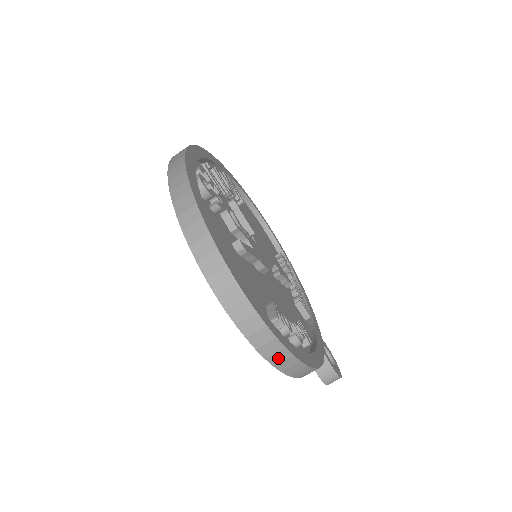
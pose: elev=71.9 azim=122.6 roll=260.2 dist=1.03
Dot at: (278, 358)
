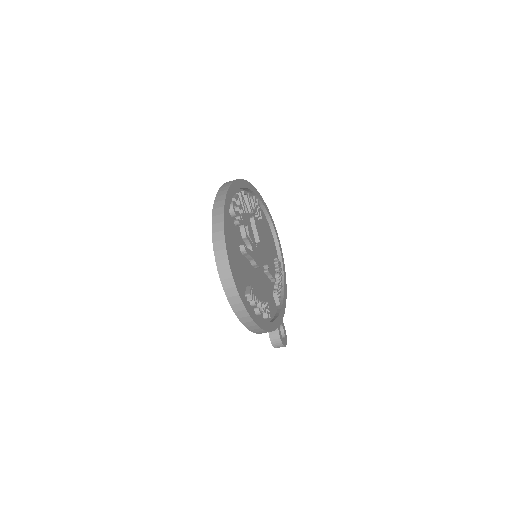
Dot at: (241, 314)
